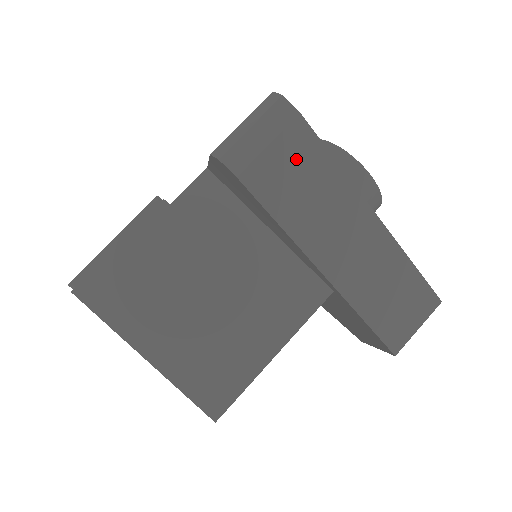
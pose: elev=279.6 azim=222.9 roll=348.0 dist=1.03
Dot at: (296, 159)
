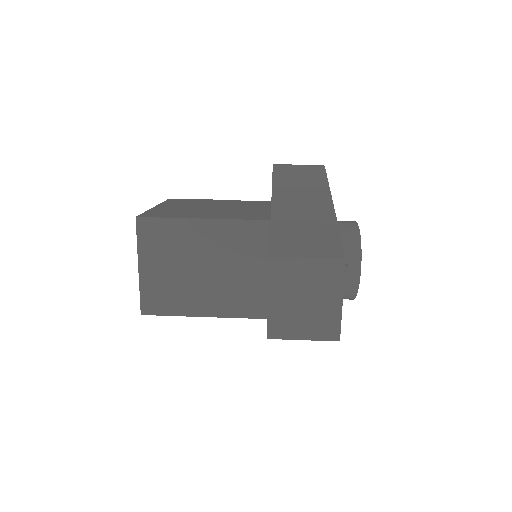
Dot at: (307, 172)
